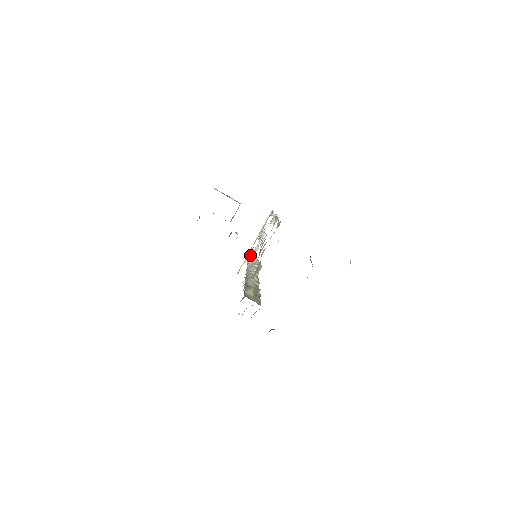
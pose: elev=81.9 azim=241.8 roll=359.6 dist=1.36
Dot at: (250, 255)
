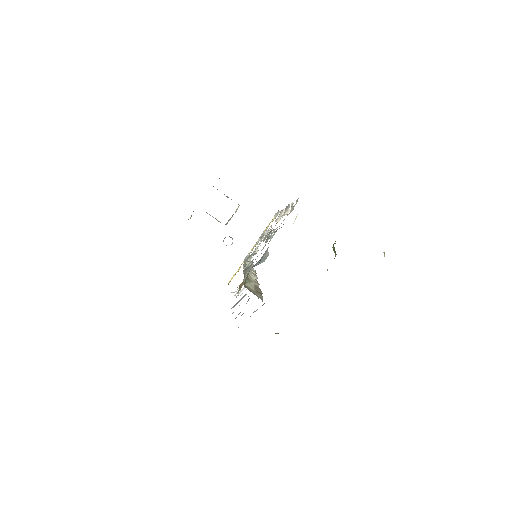
Dot at: occluded
